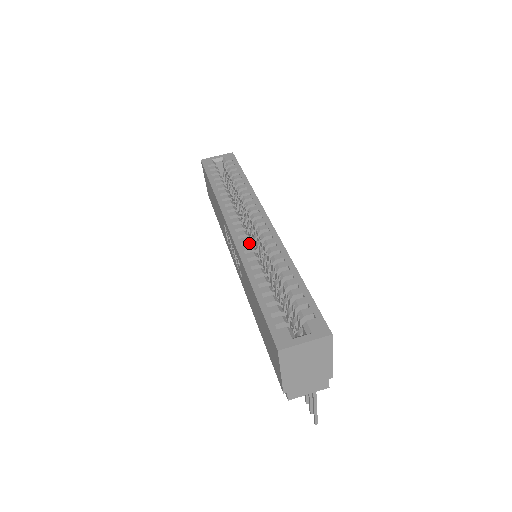
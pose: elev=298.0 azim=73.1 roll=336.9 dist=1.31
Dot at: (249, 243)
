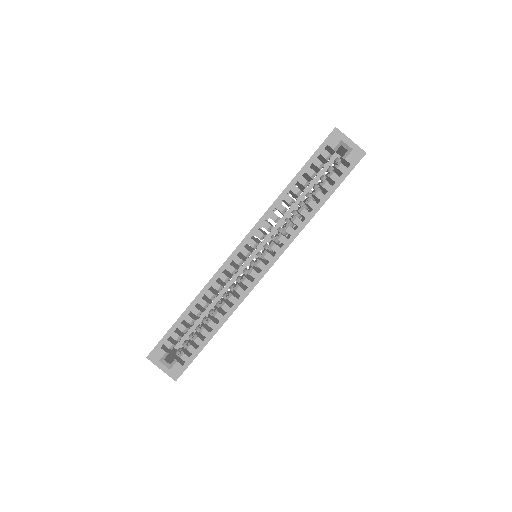
Dot at: (232, 273)
